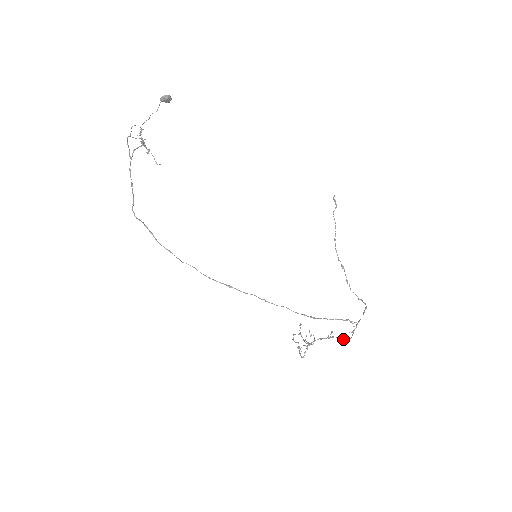
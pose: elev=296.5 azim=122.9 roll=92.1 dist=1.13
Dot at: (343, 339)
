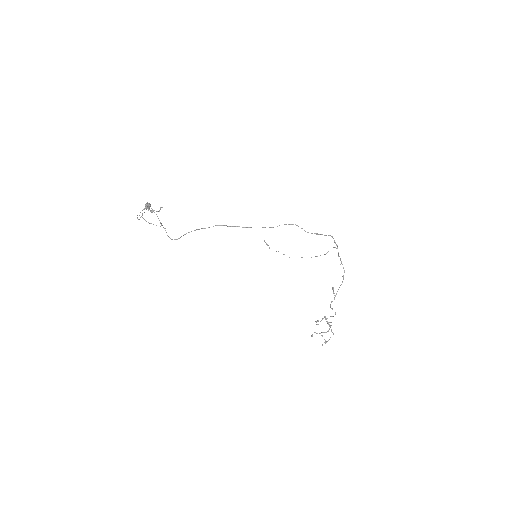
Dot at: (342, 282)
